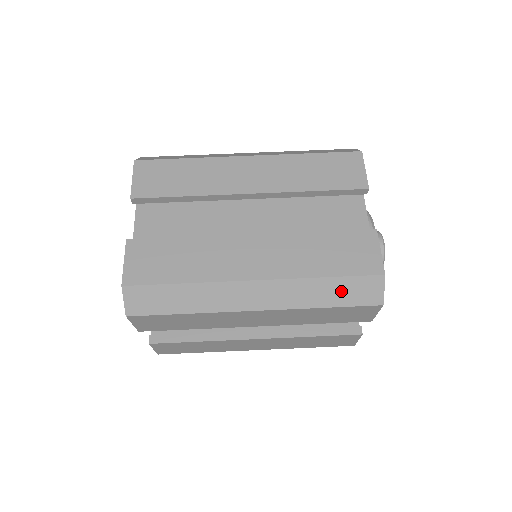
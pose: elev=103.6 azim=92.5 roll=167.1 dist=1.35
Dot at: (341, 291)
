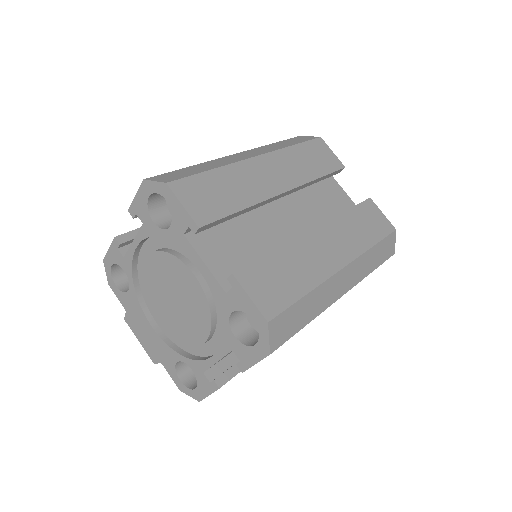
Dot at: (380, 253)
